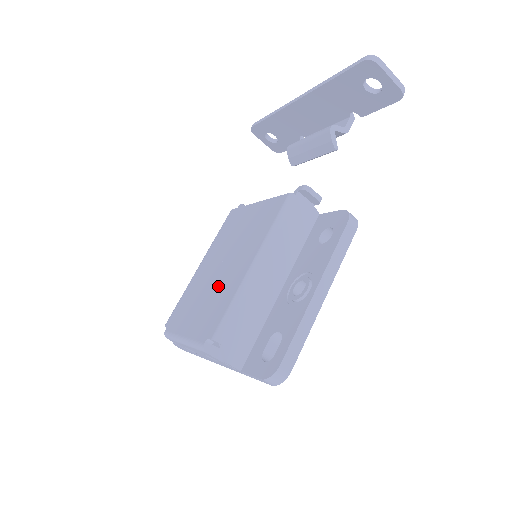
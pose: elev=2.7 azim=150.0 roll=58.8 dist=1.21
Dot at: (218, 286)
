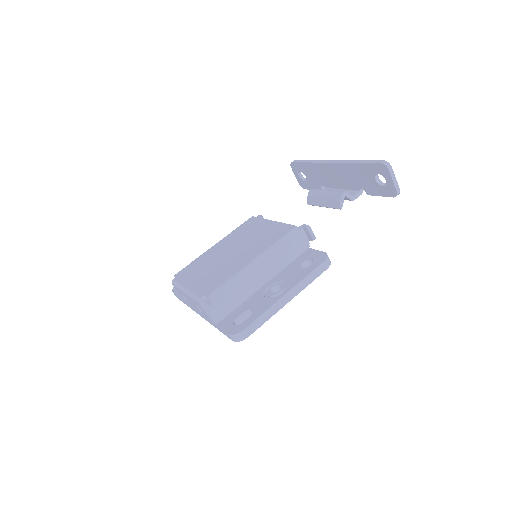
Dot at: (224, 265)
